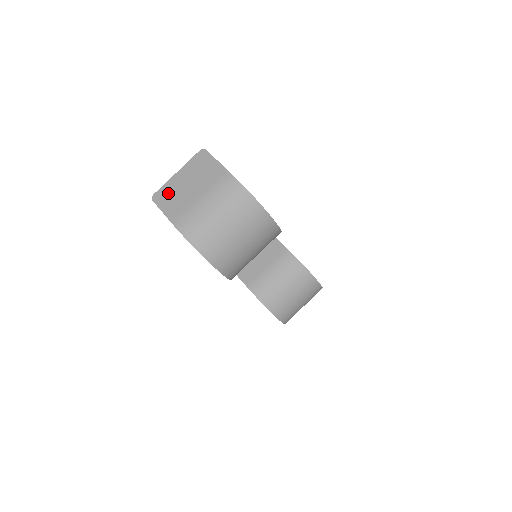
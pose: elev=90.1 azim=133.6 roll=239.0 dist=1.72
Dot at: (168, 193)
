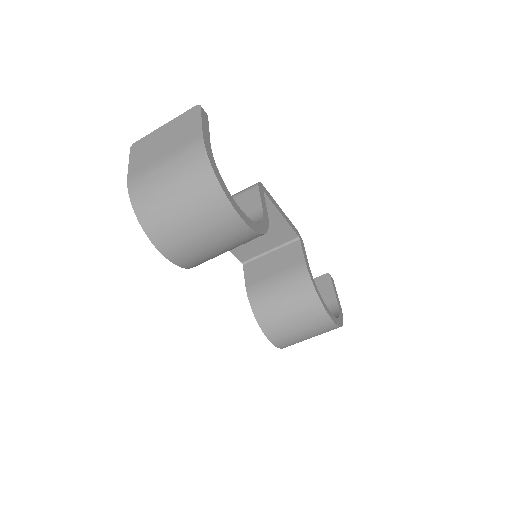
Dot at: (145, 145)
